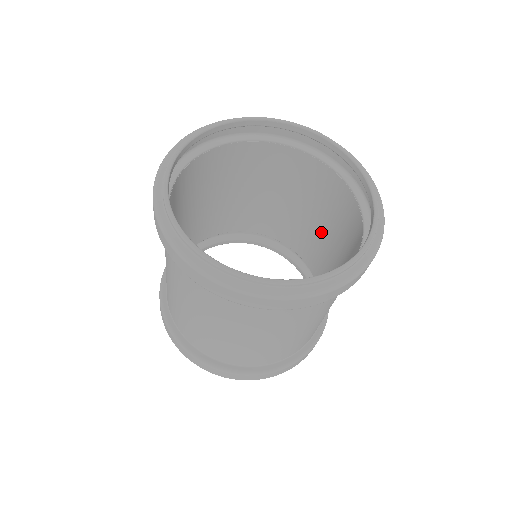
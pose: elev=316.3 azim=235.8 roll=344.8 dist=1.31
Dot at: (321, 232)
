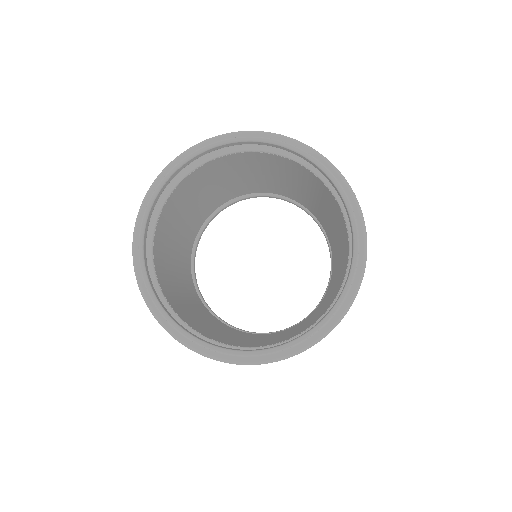
Dot at: (275, 179)
